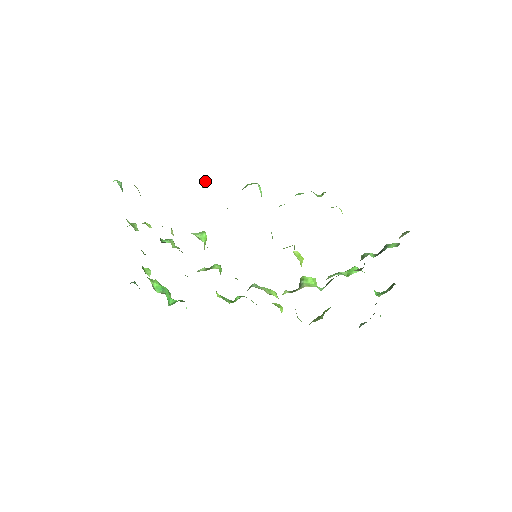
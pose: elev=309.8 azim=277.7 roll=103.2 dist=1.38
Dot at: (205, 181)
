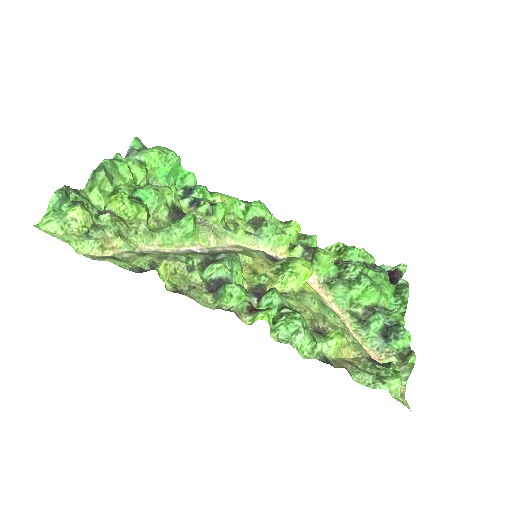
Dot at: occluded
